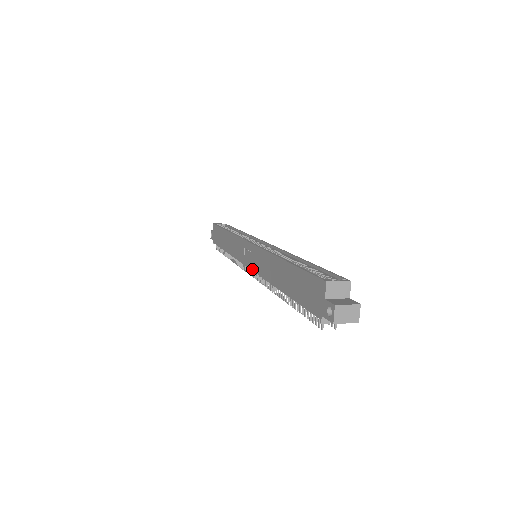
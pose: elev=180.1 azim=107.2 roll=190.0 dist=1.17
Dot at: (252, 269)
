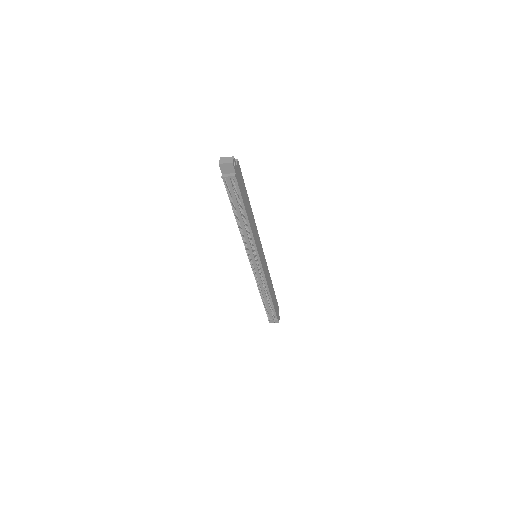
Dot at: occluded
